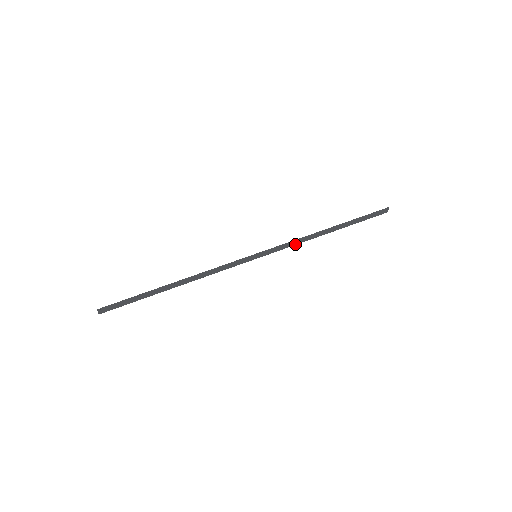
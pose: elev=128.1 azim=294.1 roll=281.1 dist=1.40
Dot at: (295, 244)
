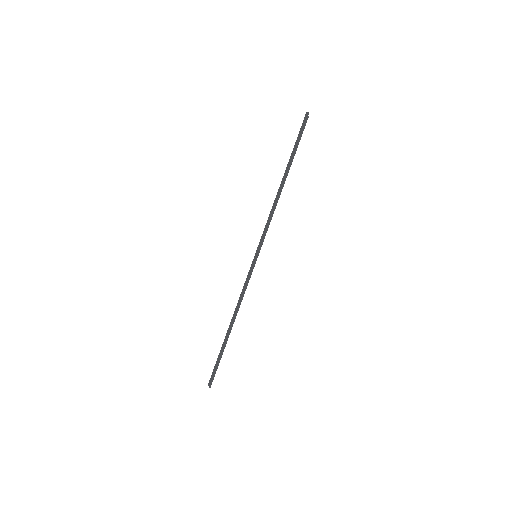
Dot at: (269, 218)
